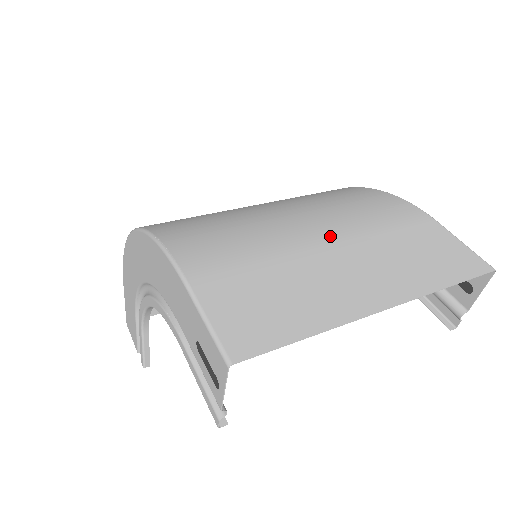
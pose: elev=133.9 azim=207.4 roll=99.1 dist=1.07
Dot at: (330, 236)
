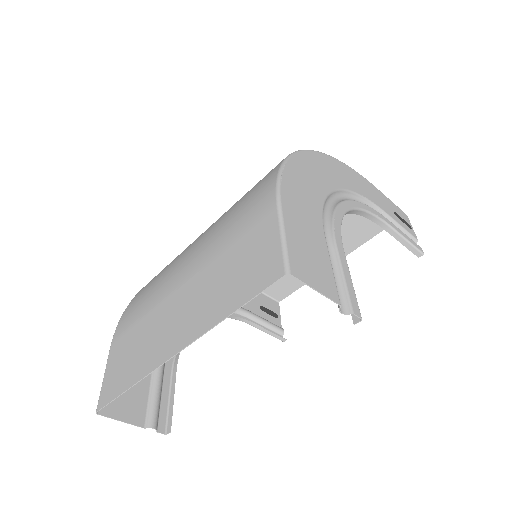
Dot at: (188, 271)
